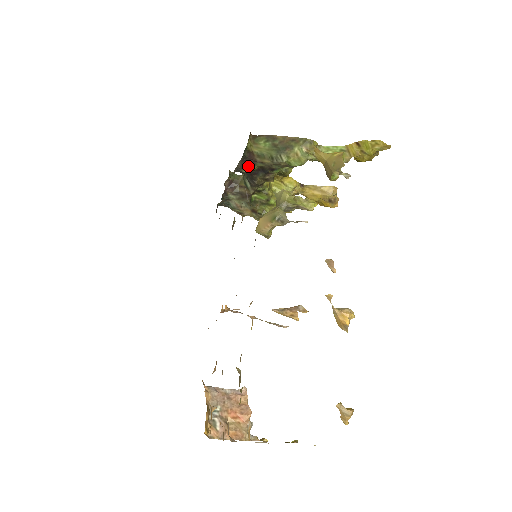
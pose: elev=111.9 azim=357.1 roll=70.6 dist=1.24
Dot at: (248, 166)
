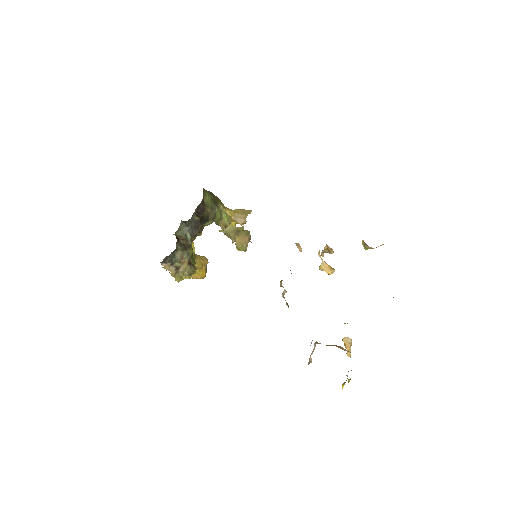
Dot at: (200, 213)
